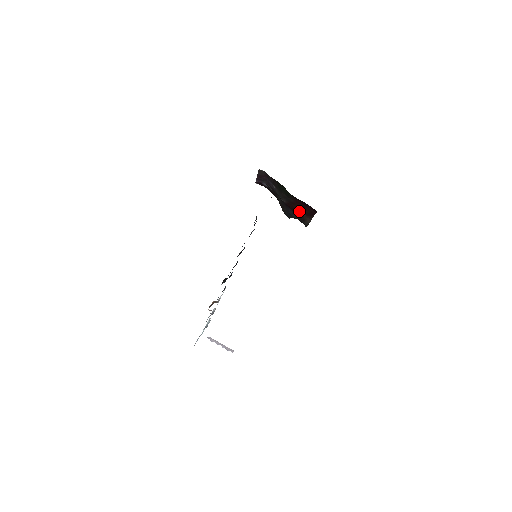
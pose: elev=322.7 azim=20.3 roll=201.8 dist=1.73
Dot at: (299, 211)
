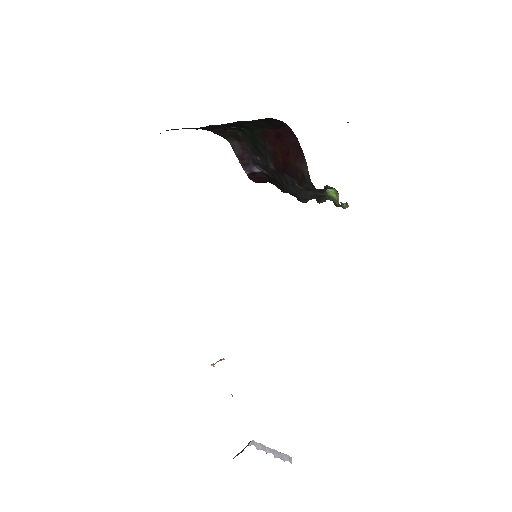
Dot at: (288, 162)
